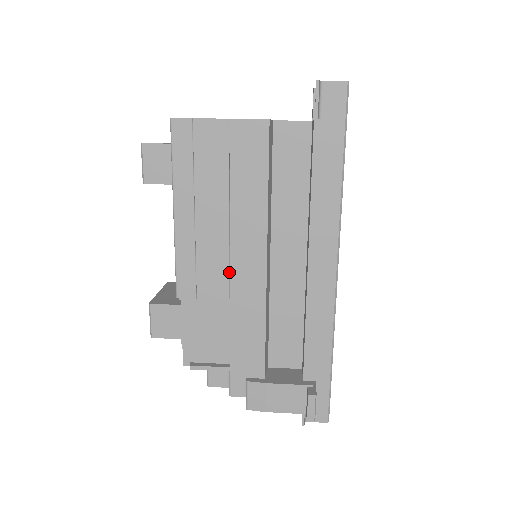
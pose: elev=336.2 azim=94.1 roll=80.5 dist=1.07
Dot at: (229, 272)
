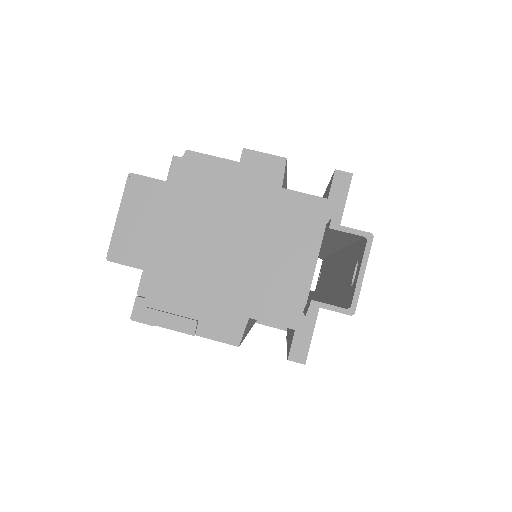
Dot at: occluded
